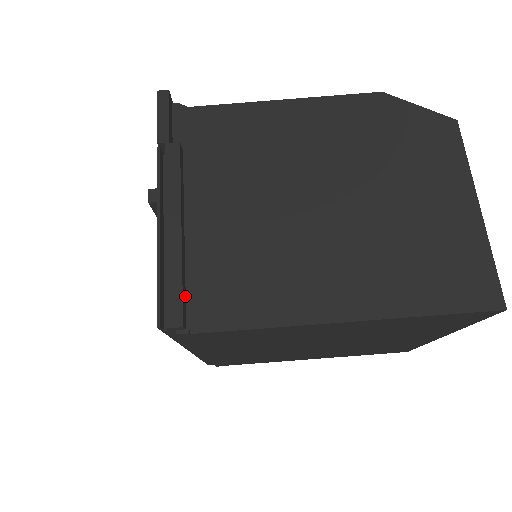
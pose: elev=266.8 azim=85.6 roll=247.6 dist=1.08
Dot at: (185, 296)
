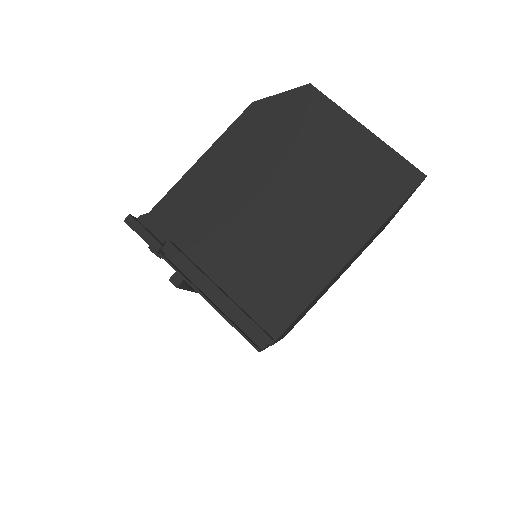
Dot at: (255, 322)
